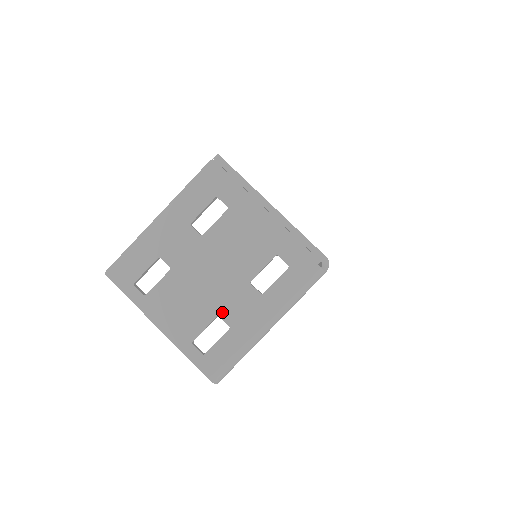
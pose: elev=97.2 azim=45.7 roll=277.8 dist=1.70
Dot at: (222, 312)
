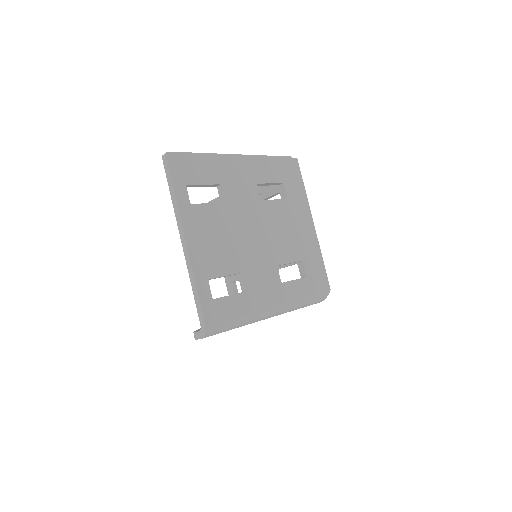
Dot at: (247, 272)
